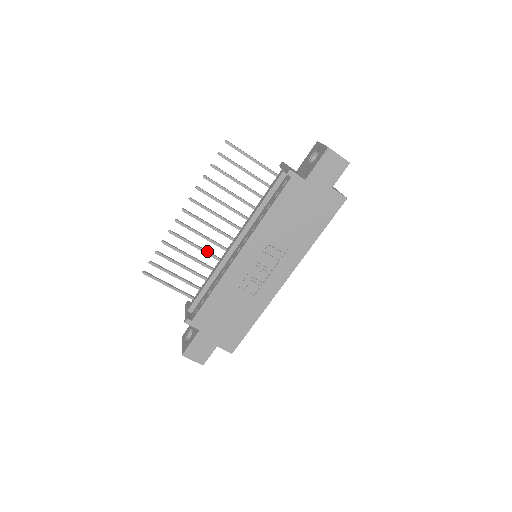
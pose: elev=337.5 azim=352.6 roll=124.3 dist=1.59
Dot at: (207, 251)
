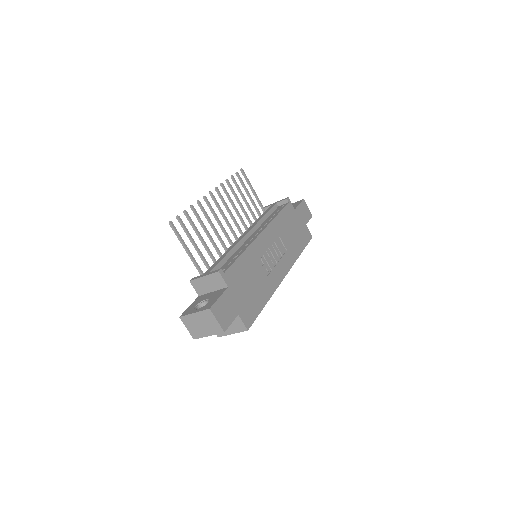
Dot at: (220, 236)
